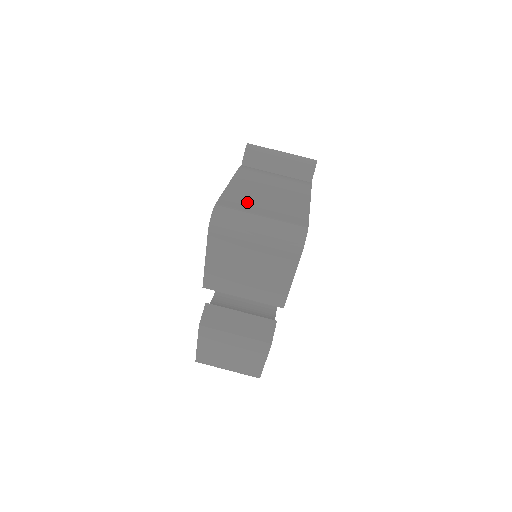
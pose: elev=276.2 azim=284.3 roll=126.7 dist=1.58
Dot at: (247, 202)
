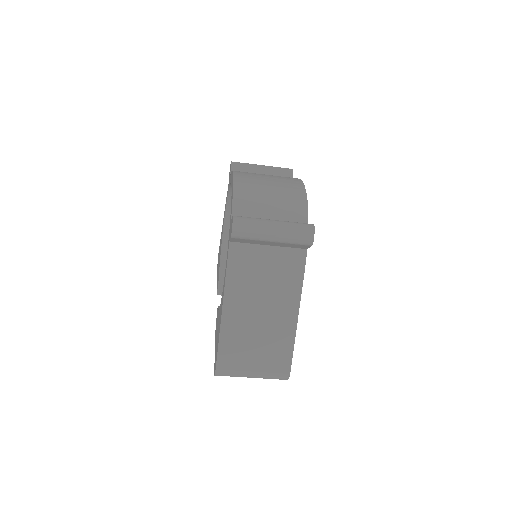
Dot at: (241, 351)
